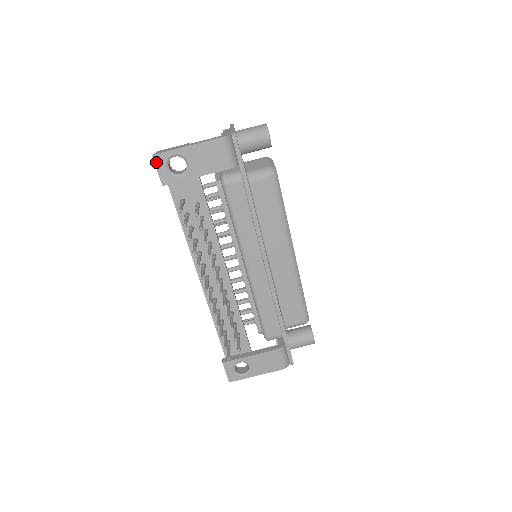
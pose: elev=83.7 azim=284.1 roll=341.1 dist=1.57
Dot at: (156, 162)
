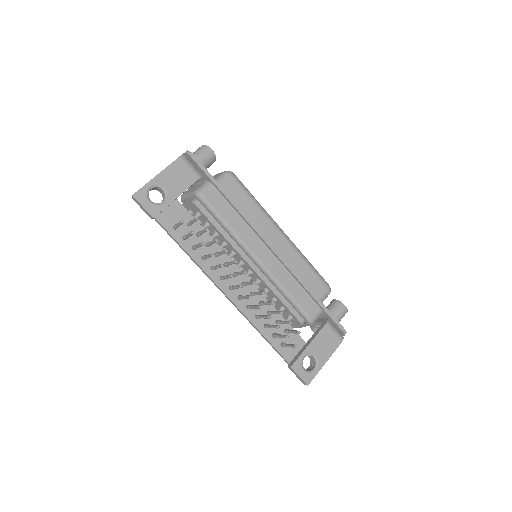
Dot at: (138, 200)
